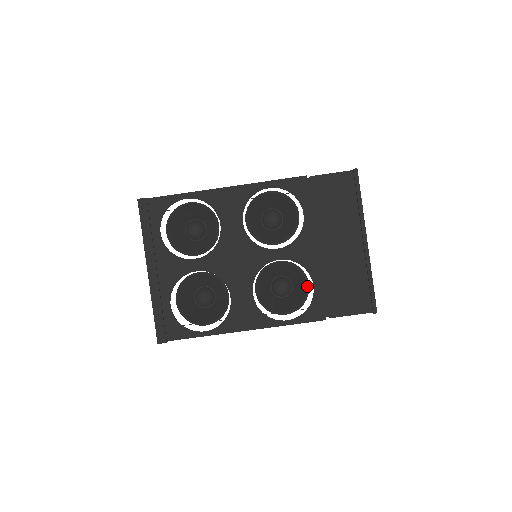
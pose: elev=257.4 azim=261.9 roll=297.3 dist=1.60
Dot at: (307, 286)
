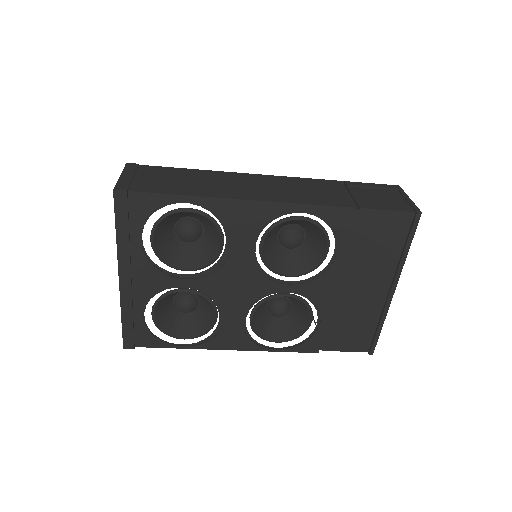
Dot at: (310, 322)
